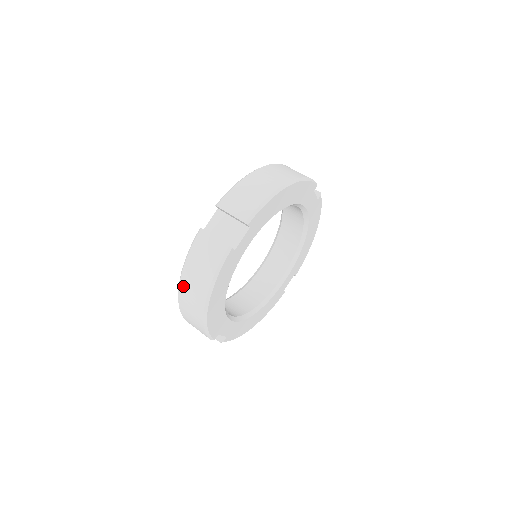
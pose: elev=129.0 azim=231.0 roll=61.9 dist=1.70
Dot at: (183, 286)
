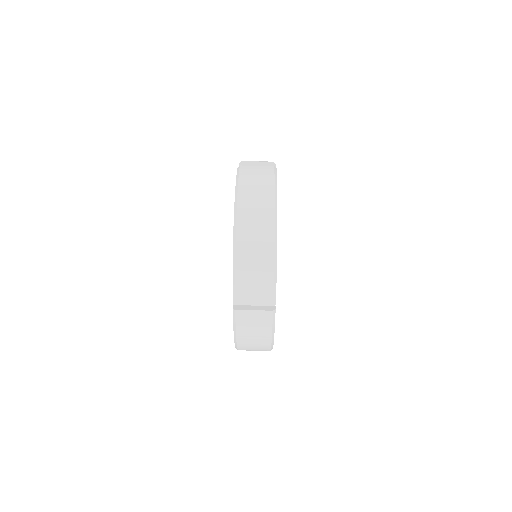
Dot at: (242, 347)
